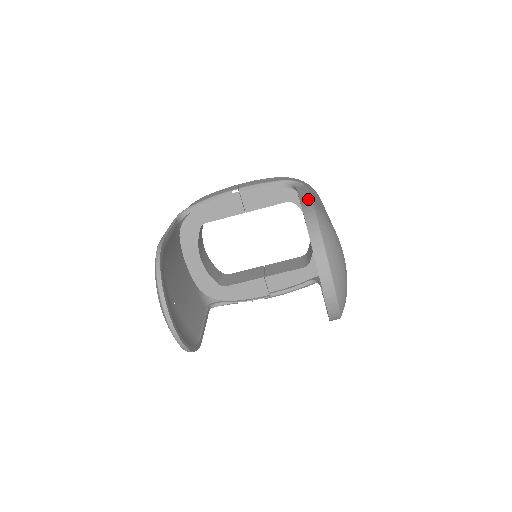
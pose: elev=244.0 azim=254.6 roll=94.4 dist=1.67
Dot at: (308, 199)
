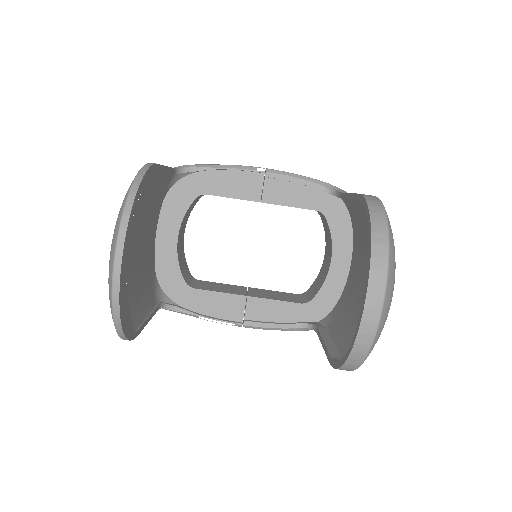
Dot at: occluded
